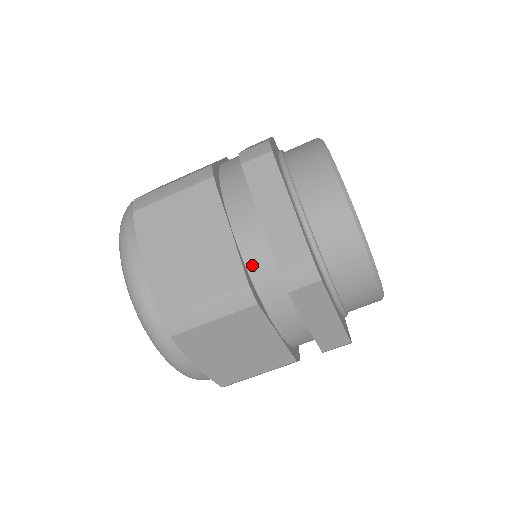
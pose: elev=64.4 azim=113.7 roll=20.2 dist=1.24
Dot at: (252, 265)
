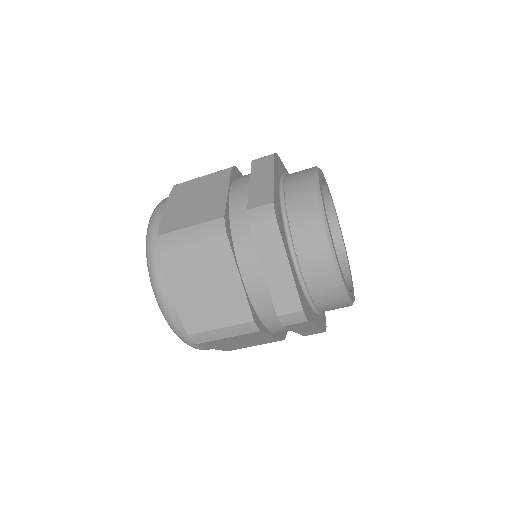
Dot at: (256, 303)
